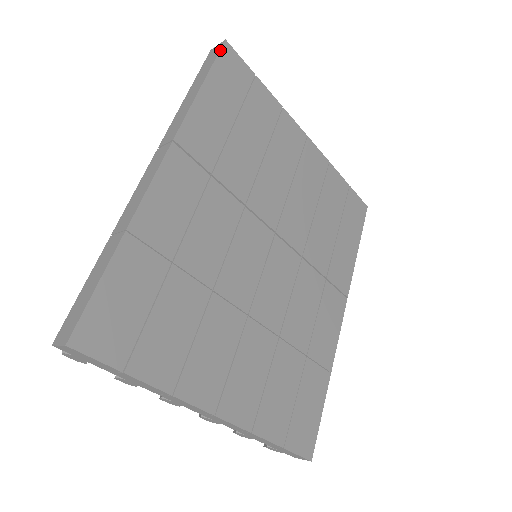
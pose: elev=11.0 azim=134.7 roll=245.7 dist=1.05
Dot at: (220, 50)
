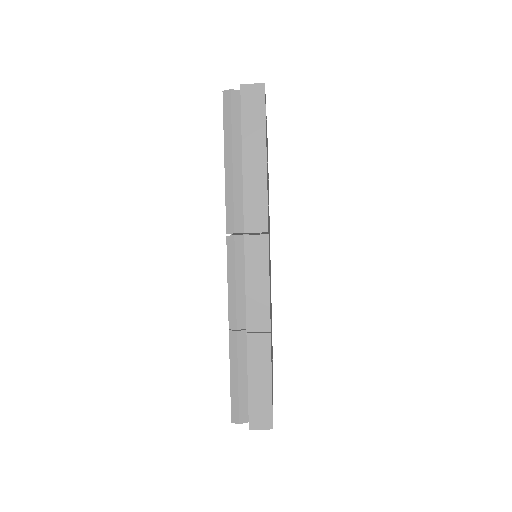
Dot at: (265, 101)
